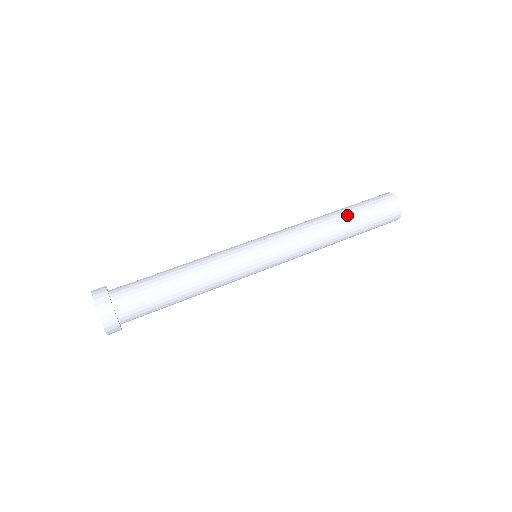
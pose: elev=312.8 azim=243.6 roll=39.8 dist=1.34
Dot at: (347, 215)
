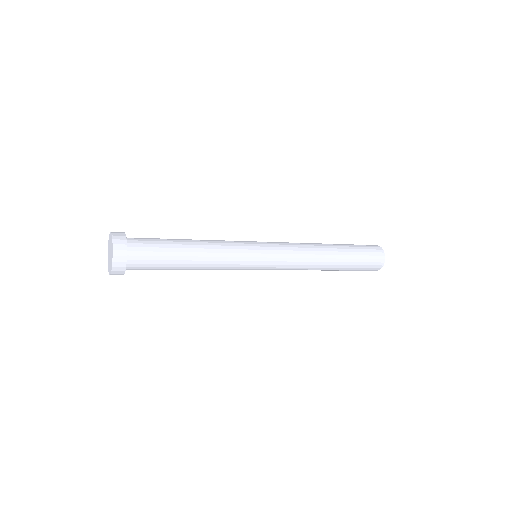
Dot at: occluded
